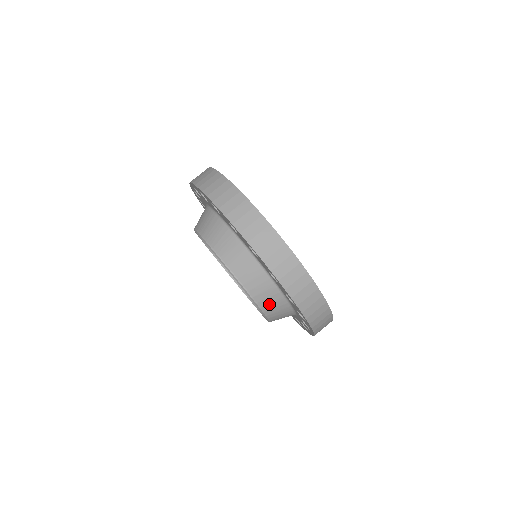
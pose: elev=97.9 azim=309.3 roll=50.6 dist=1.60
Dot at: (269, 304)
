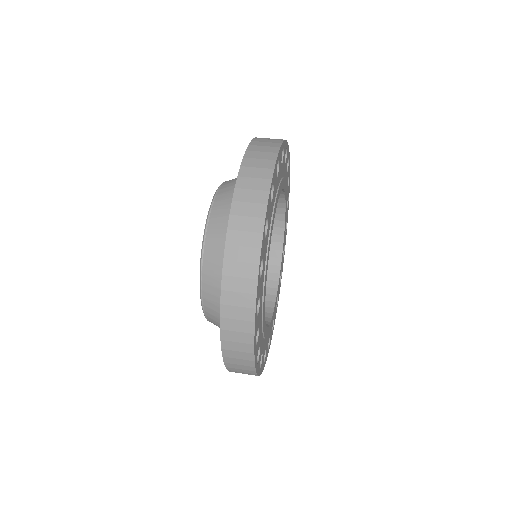
Dot at: (230, 183)
